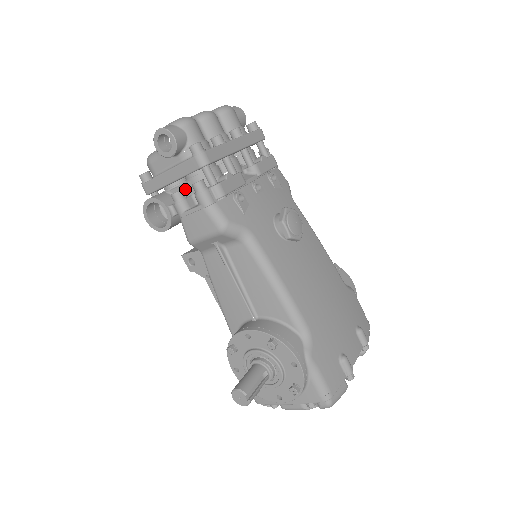
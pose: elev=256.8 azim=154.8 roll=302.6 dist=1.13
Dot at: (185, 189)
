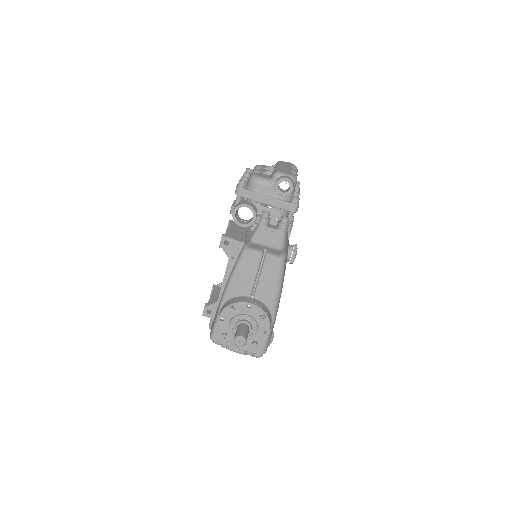
Dot at: (268, 211)
